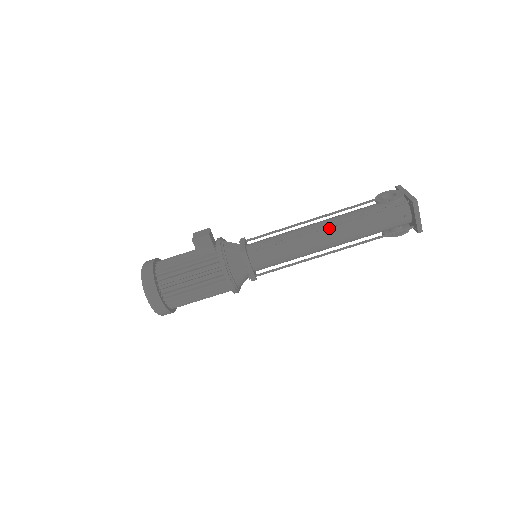
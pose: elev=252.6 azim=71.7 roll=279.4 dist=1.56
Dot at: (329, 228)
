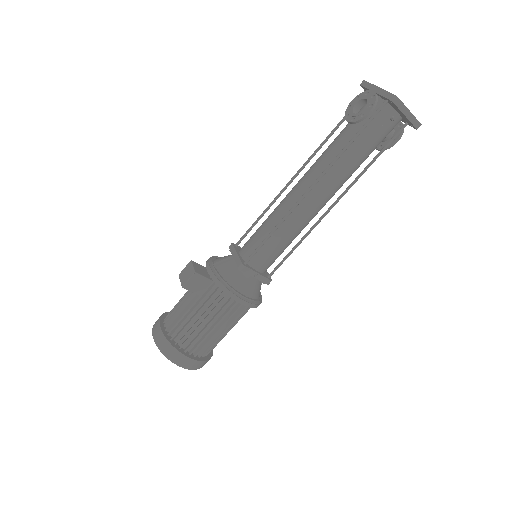
Dot at: (314, 185)
